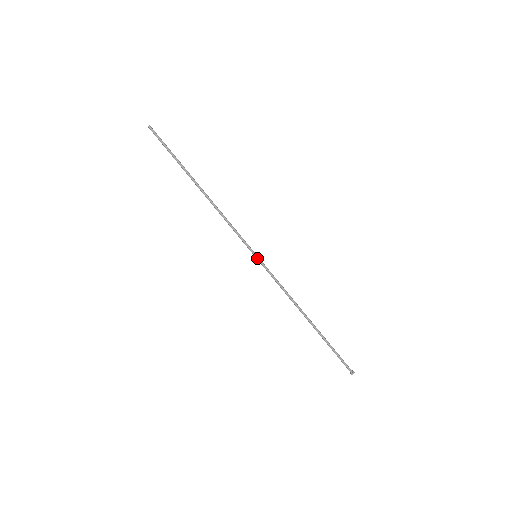
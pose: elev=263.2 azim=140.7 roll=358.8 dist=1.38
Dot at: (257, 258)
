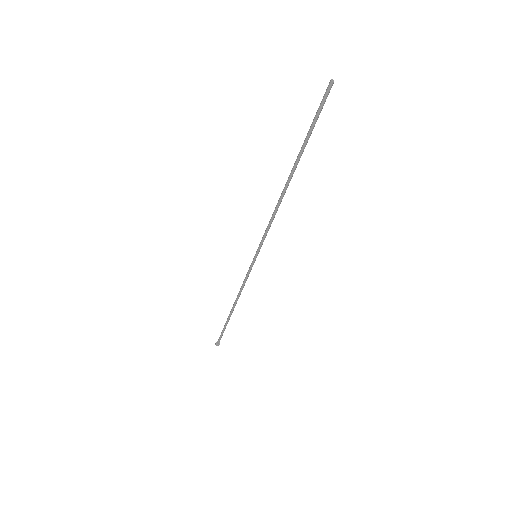
Dot at: (254, 258)
